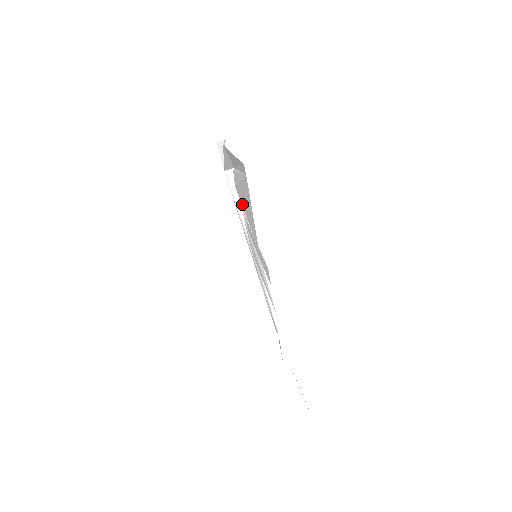
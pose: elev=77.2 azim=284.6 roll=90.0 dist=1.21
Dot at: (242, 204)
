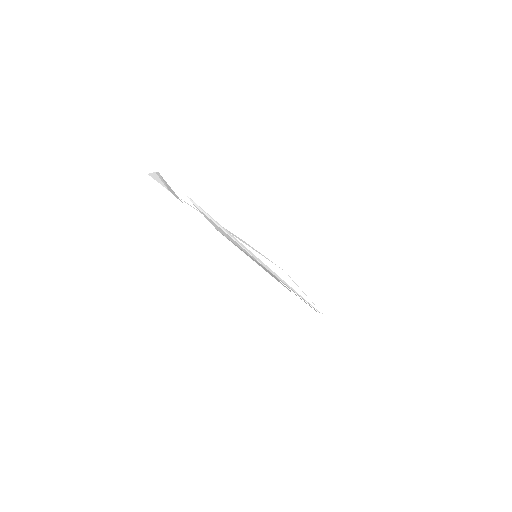
Dot at: (243, 252)
